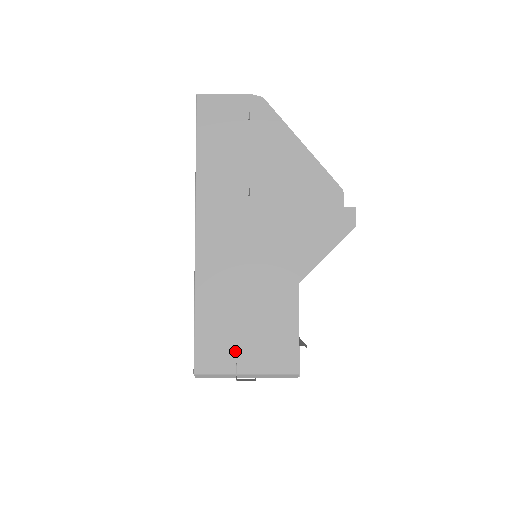
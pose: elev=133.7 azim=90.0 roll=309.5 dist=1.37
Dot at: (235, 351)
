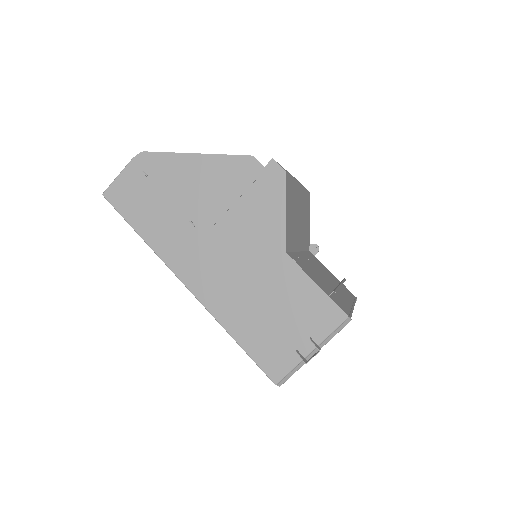
Dot at: (288, 343)
